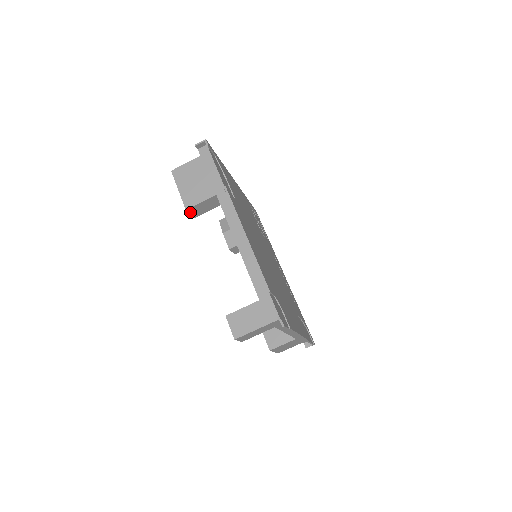
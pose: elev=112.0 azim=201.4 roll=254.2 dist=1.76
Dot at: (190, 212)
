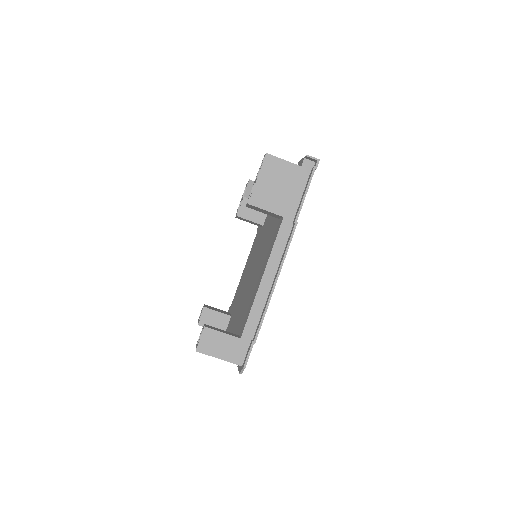
Dot at: (248, 205)
